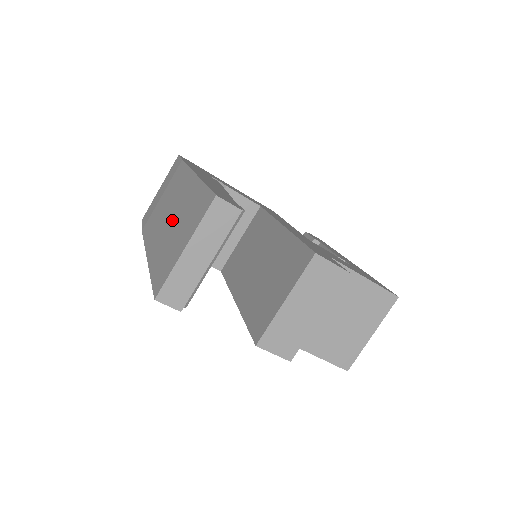
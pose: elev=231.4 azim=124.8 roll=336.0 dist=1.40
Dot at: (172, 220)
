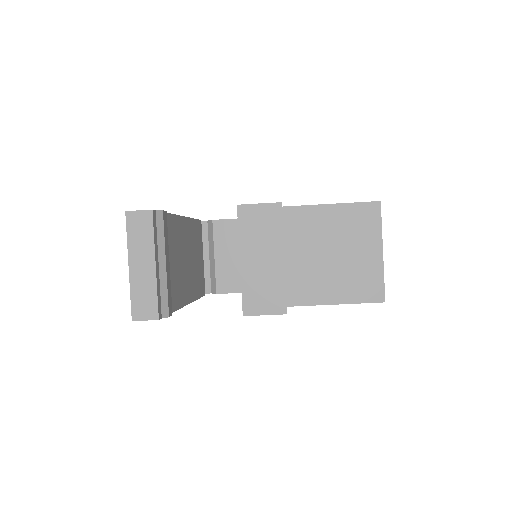
Dot at: occluded
